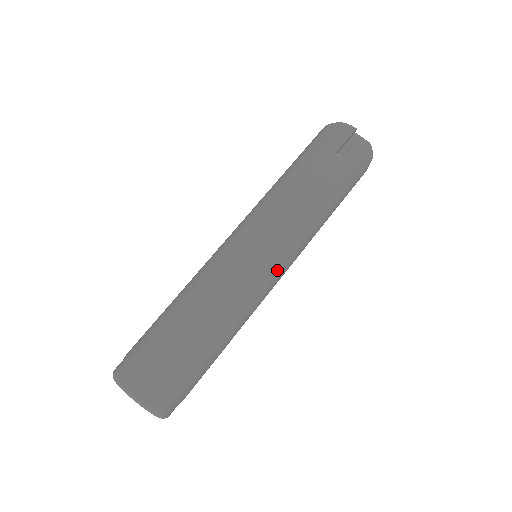
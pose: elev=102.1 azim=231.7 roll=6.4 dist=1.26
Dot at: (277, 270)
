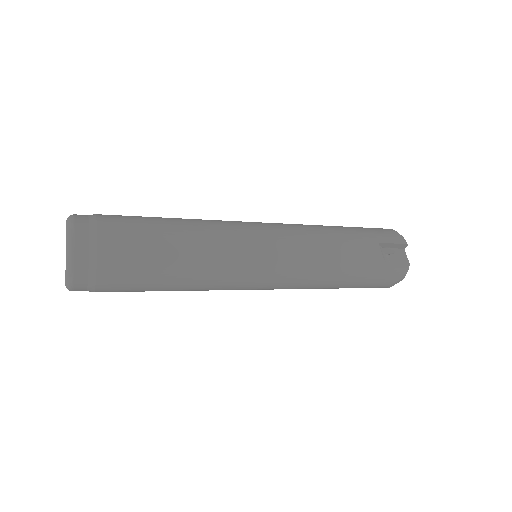
Dot at: (265, 272)
